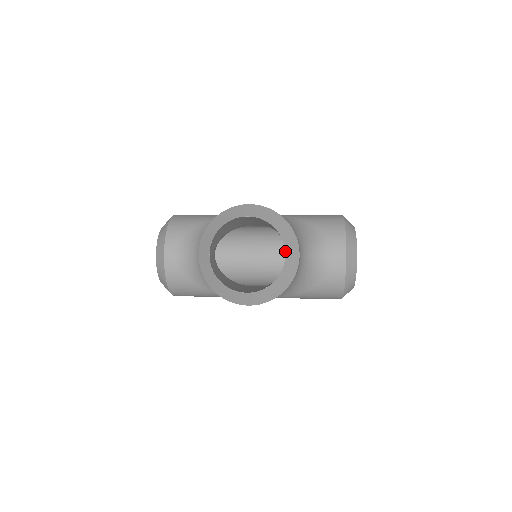
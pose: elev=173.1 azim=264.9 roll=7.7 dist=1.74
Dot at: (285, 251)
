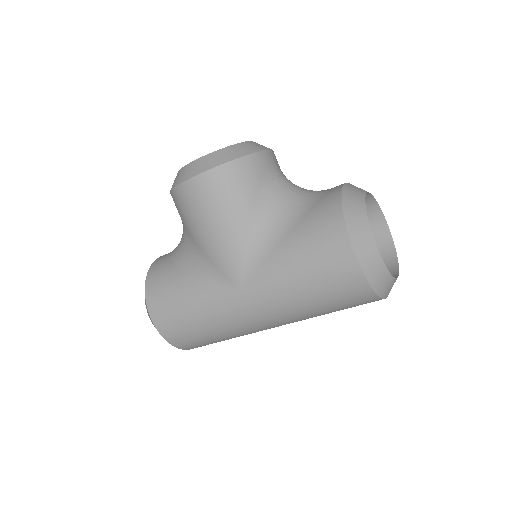
Dot at: (251, 141)
